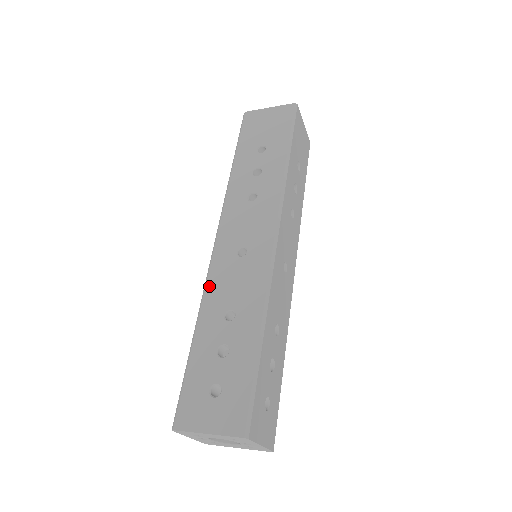
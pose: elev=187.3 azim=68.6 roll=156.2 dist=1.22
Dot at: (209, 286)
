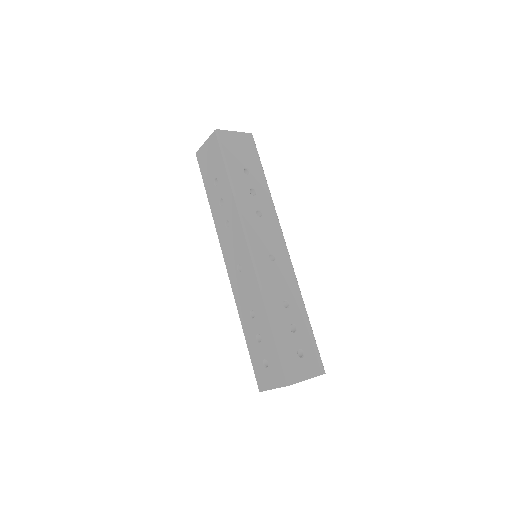
Dot at: (264, 285)
